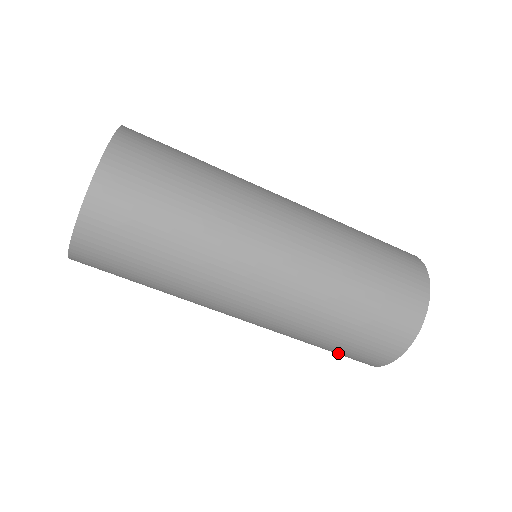
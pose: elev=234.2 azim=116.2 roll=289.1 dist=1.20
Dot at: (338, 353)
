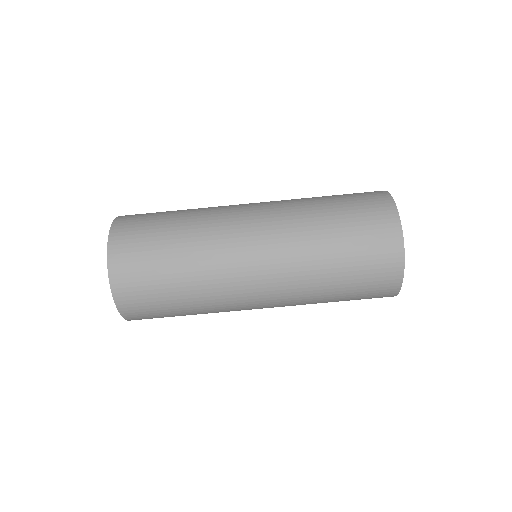
Dot at: (360, 293)
